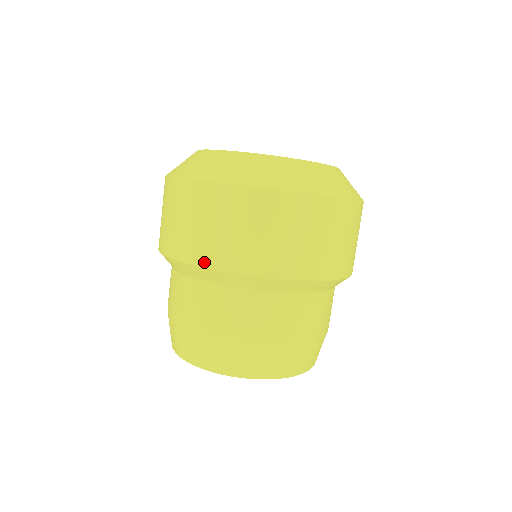
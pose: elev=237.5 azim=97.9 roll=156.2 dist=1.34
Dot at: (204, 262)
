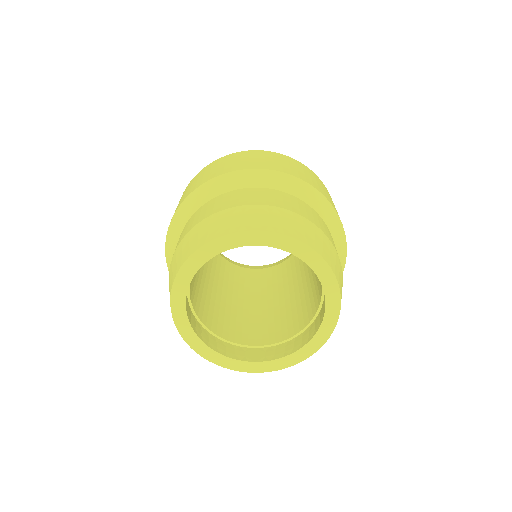
Dot at: (208, 179)
